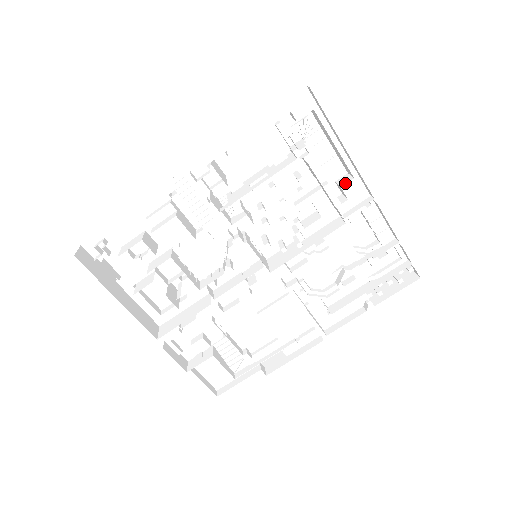
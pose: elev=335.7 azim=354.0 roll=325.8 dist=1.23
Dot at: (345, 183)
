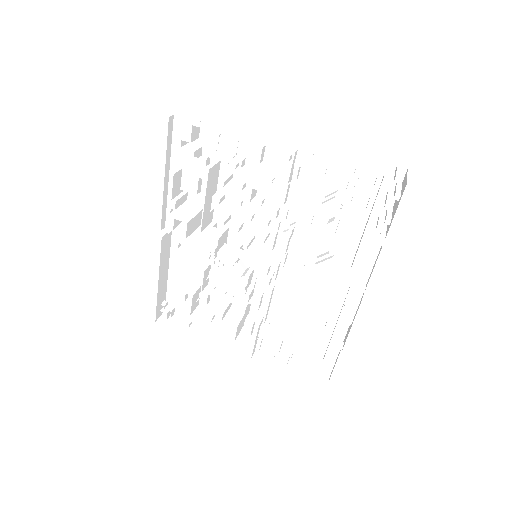
Dot at: (264, 155)
